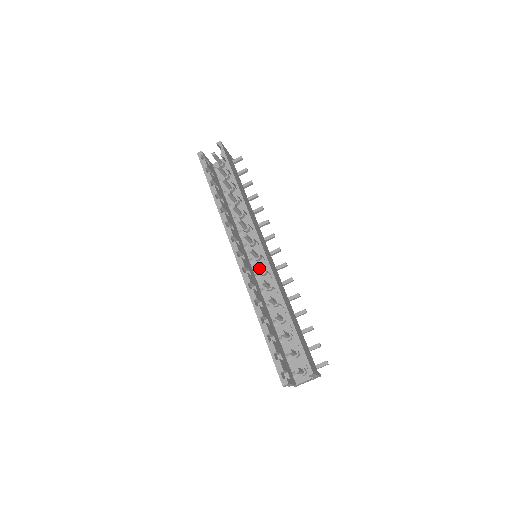
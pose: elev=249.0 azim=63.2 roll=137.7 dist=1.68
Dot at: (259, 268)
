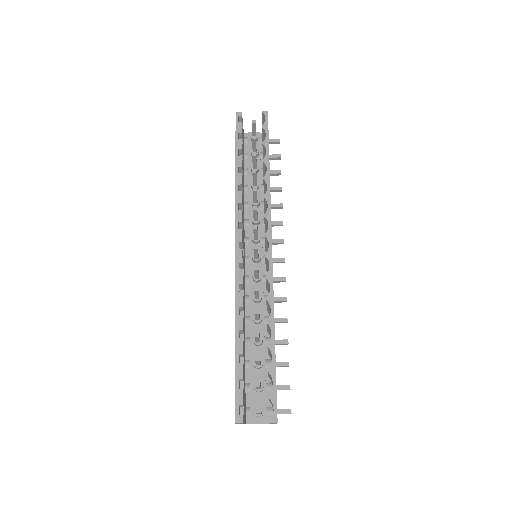
Dot at: (257, 272)
